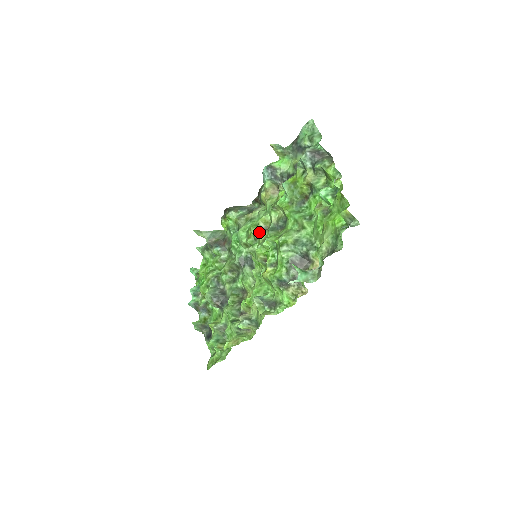
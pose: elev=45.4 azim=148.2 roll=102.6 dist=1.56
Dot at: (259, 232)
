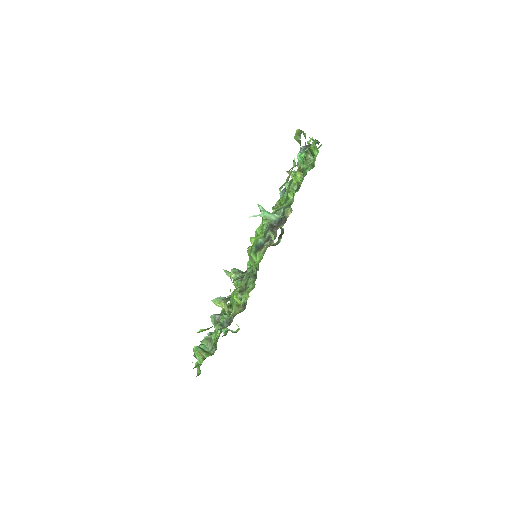
Dot at: occluded
